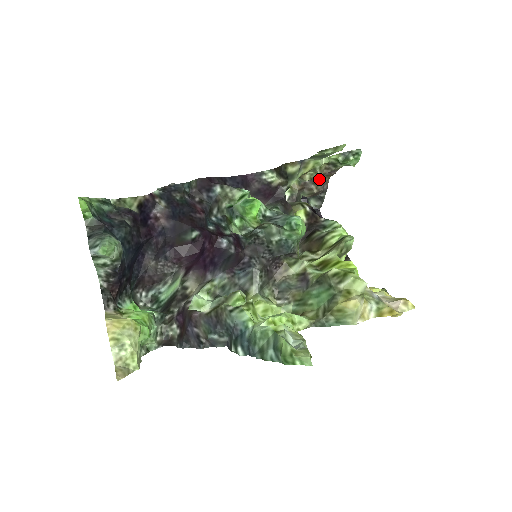
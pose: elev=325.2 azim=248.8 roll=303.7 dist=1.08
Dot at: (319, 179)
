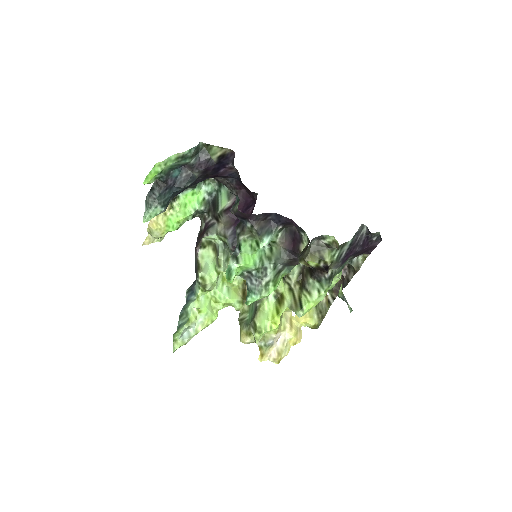
Dot at: occluded
